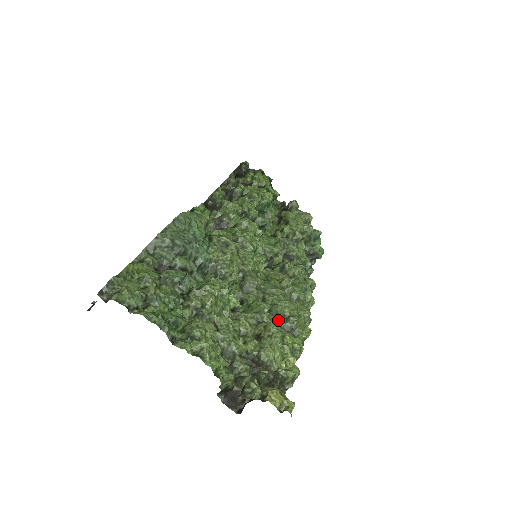
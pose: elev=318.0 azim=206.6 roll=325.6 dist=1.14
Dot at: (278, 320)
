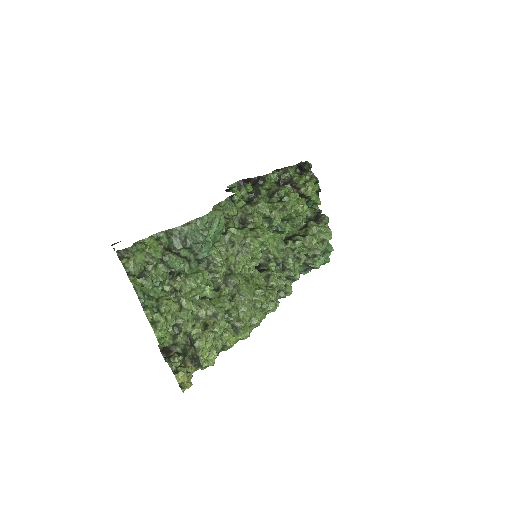
Dot at: (229, 320)
